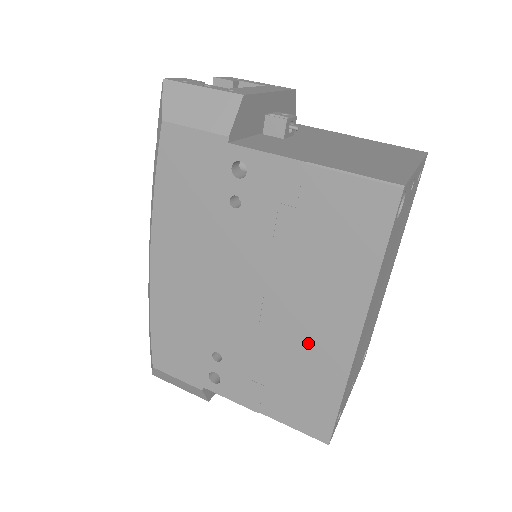
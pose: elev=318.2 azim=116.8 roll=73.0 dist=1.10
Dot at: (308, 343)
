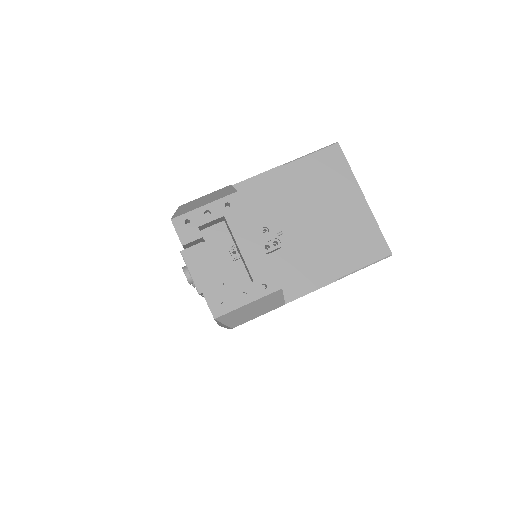
Dot at: occluded
